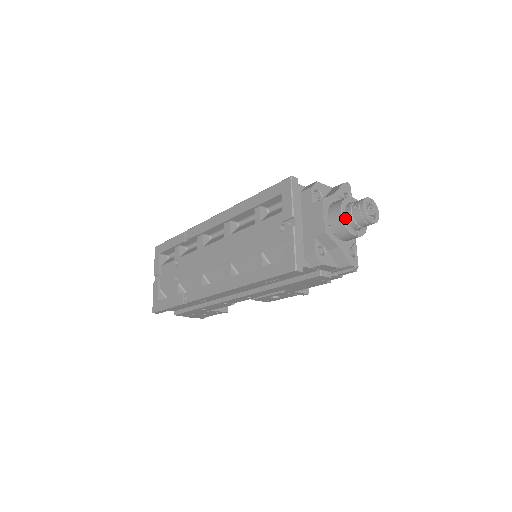
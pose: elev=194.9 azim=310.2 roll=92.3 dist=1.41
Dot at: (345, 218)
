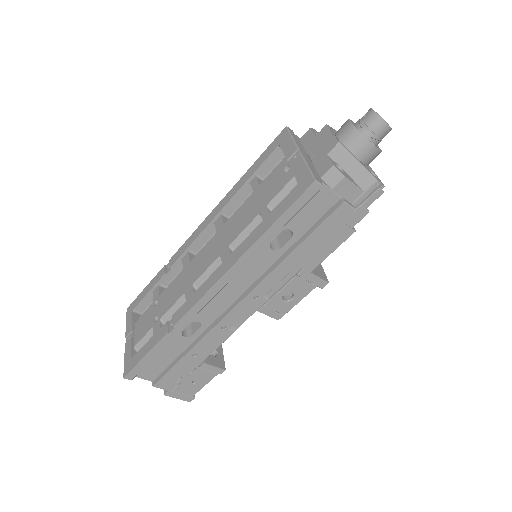
Dot at: (356, 128)
